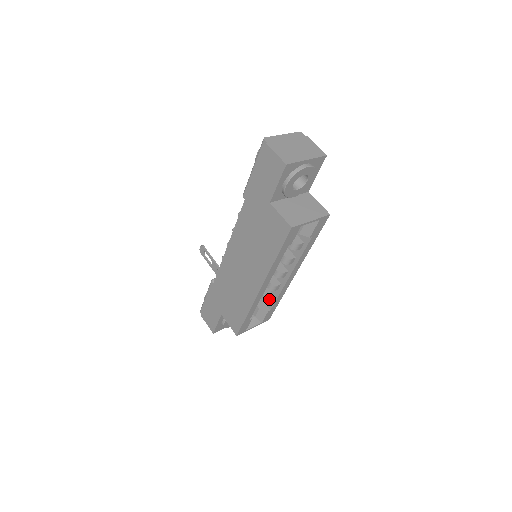
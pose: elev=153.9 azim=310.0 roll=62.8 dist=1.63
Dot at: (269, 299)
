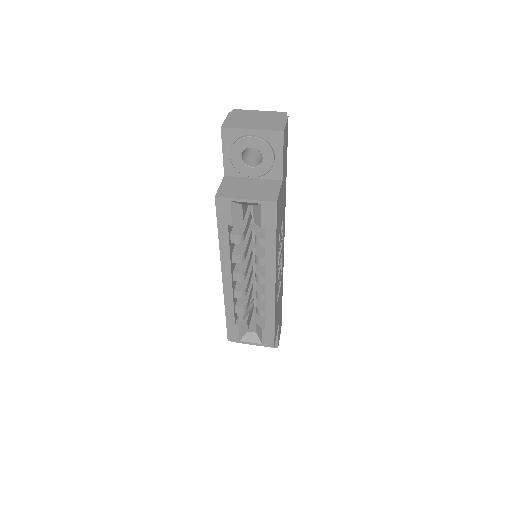
Dot at: (260, 311)
